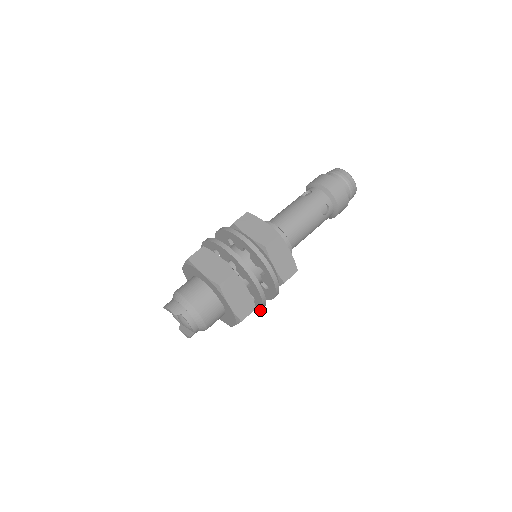
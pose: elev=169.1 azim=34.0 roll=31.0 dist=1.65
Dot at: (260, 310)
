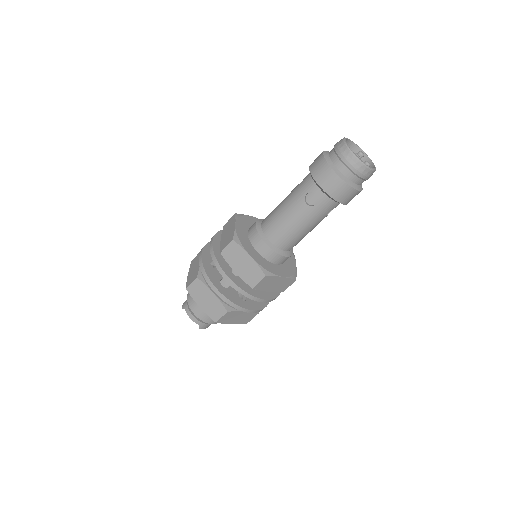
Dot at: (249, 312)
